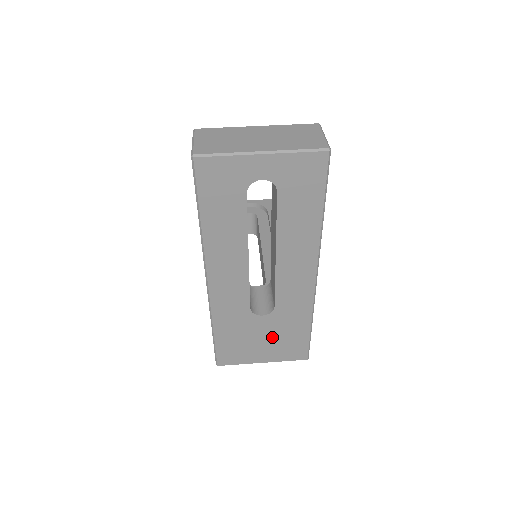
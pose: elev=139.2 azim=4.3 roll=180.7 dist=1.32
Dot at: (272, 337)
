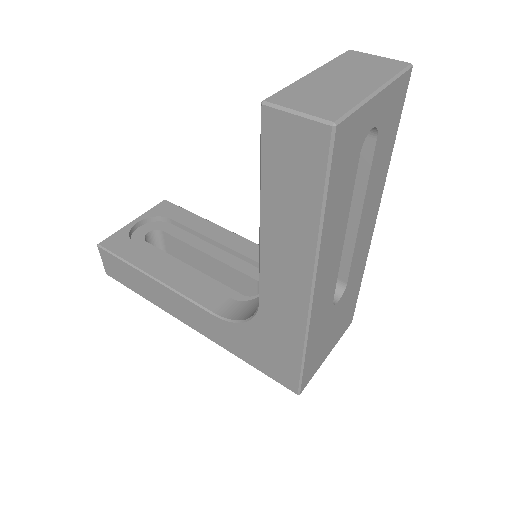
Dot at: (338, 320)
